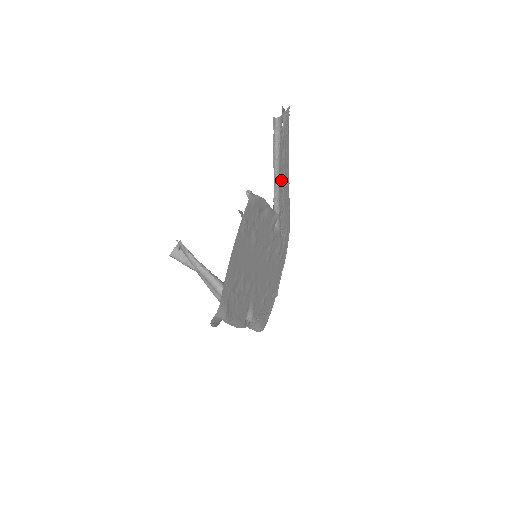
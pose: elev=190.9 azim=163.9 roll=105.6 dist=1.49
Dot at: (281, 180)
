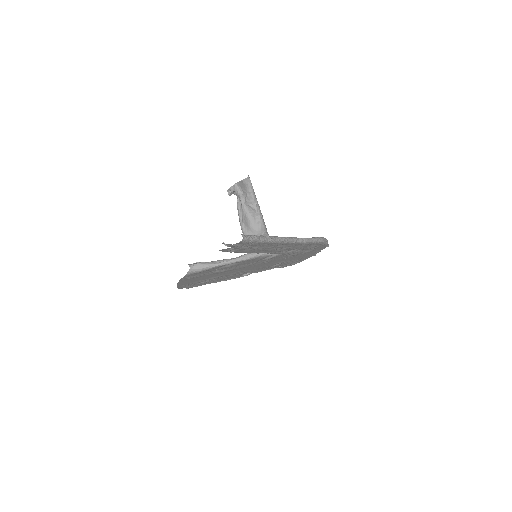
Dot at: (263, 250)
